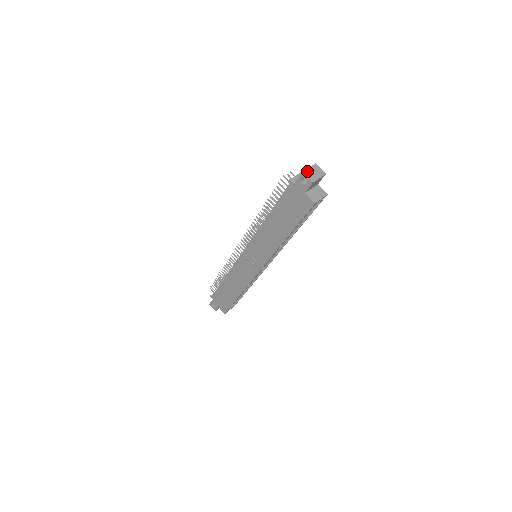
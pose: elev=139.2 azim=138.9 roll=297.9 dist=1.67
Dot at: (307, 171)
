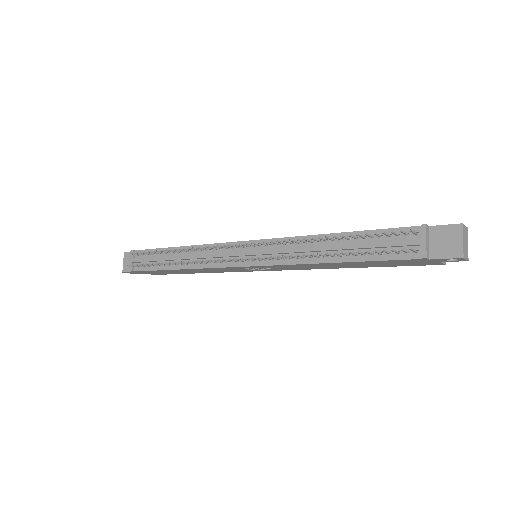
Dot at: (464, 251)
